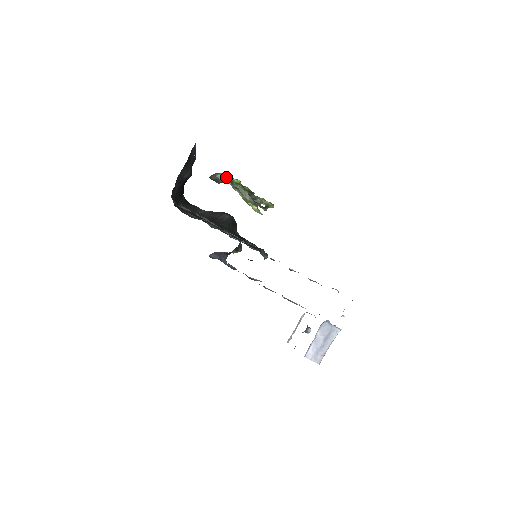
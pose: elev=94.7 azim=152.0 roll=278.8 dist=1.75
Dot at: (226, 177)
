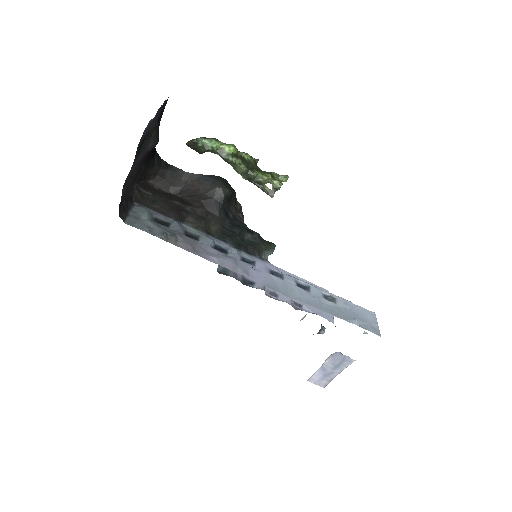
Dot at: (211, 145)
